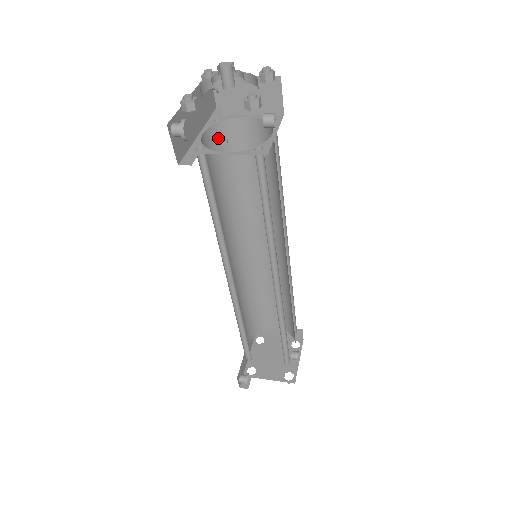
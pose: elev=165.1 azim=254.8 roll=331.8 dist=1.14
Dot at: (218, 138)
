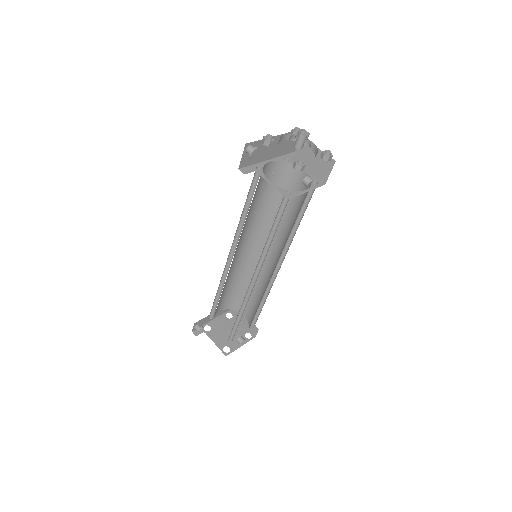
Dot at: (280, 170)
